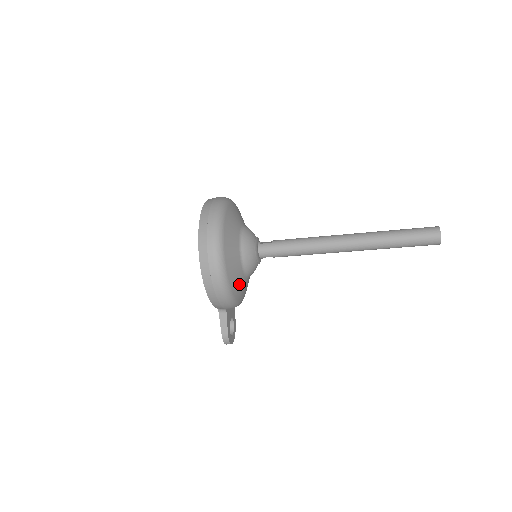
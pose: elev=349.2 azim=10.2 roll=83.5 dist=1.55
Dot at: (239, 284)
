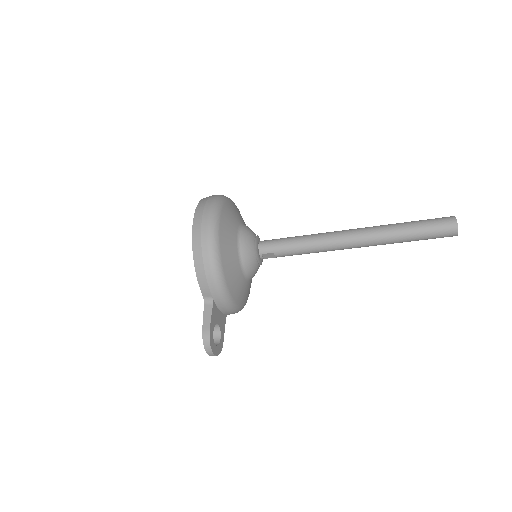
Dot at: (232, 265)
